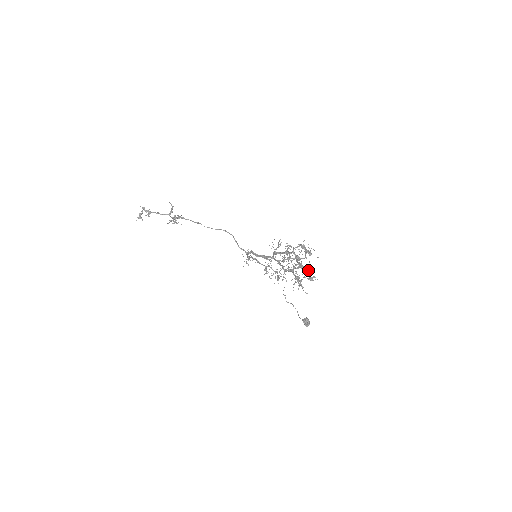
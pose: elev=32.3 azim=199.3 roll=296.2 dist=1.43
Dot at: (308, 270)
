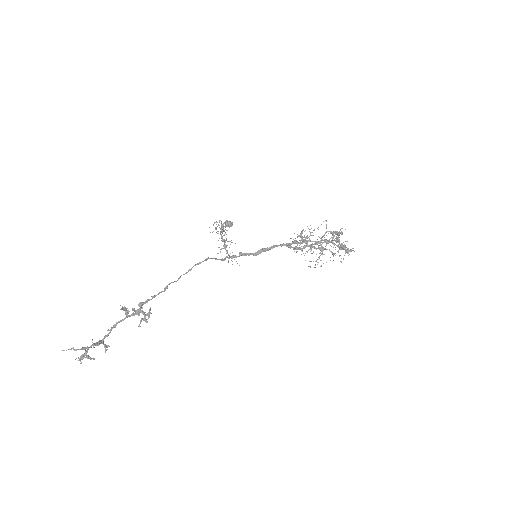
Dot at: occluded
